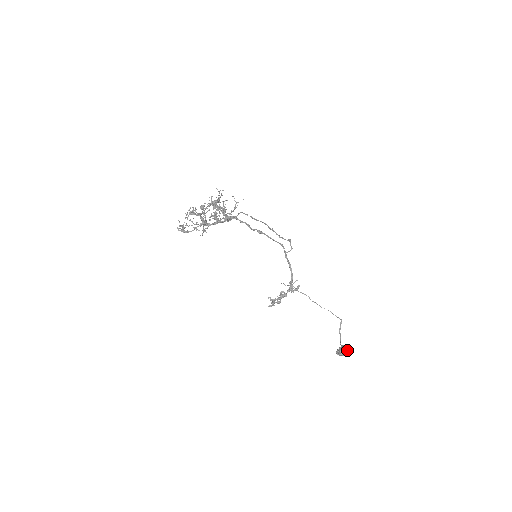
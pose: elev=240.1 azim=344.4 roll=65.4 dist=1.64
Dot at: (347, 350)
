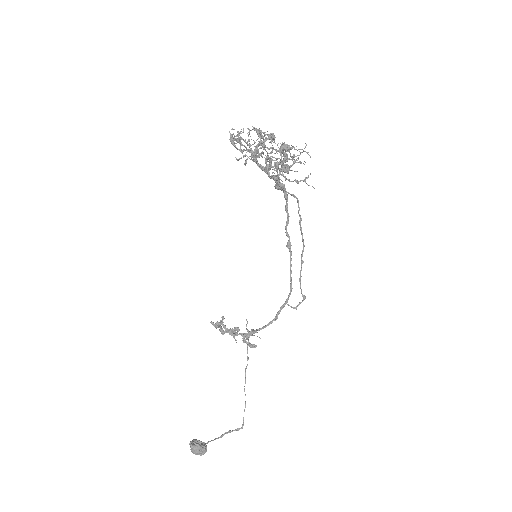
Dot at: (202, 454)
